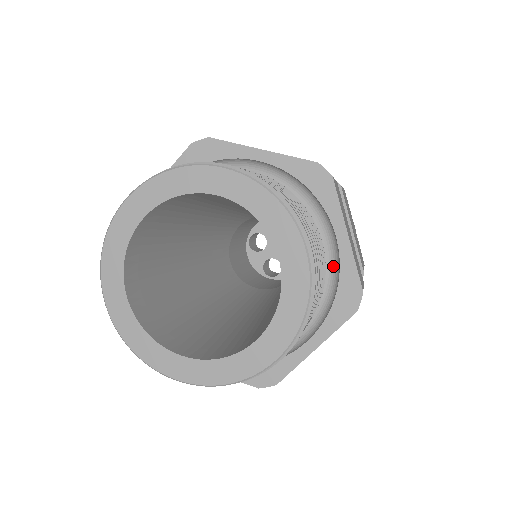
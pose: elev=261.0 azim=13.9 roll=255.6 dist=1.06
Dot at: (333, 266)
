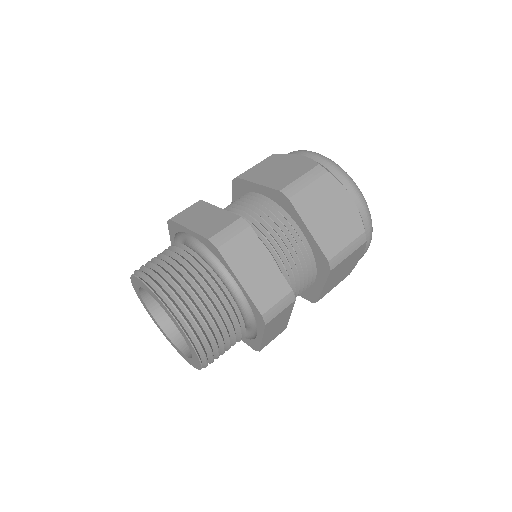
Dot at: occluded
